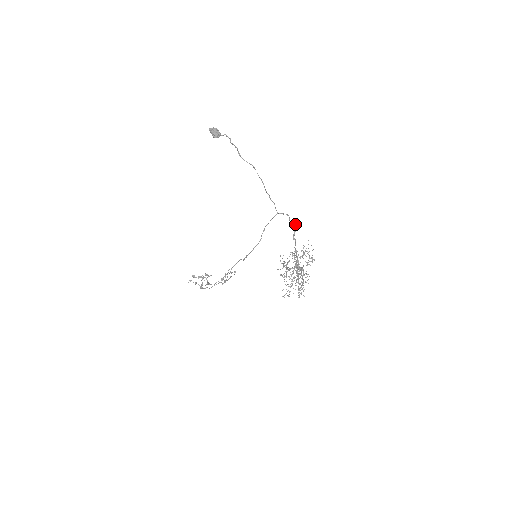
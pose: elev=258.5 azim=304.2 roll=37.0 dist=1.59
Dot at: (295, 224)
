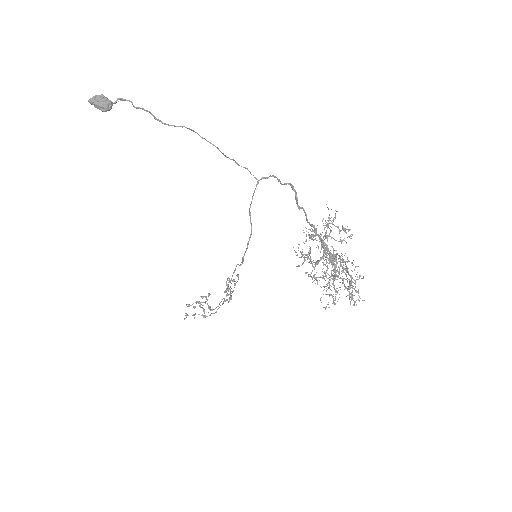
Dot at: (291, 185)
